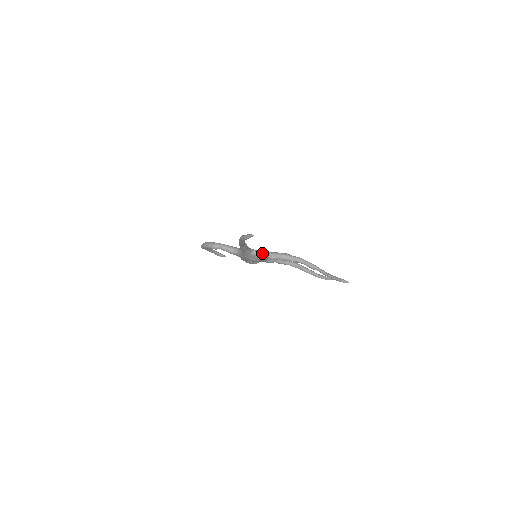
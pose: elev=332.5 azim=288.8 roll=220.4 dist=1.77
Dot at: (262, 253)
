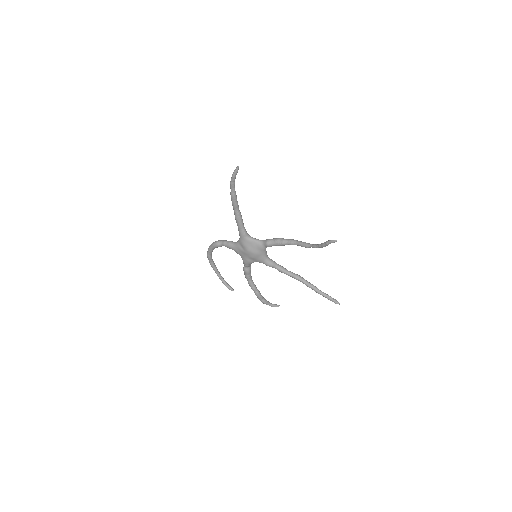
Dot at: (259, 240)
